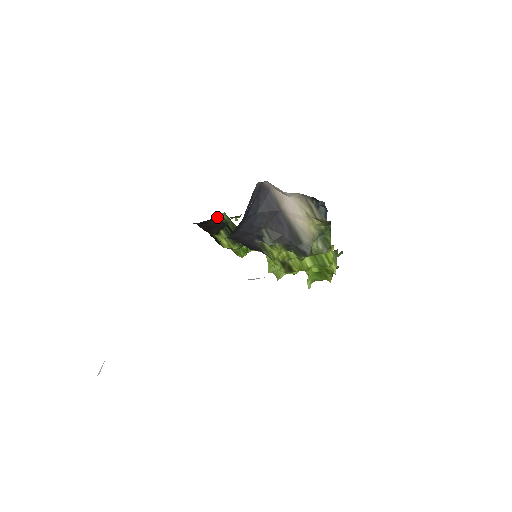
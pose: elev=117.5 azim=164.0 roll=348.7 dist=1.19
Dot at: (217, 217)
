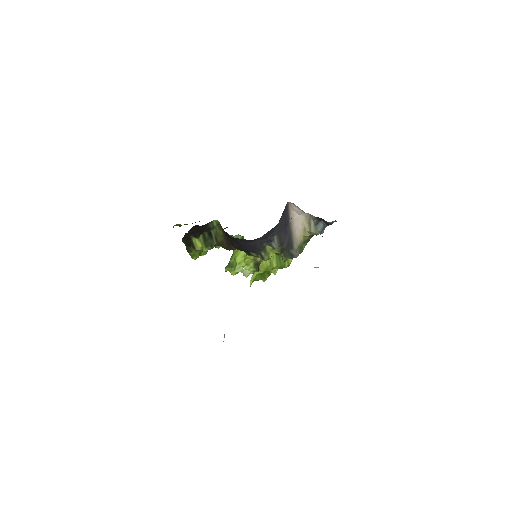
Dot at: (209, 223)
